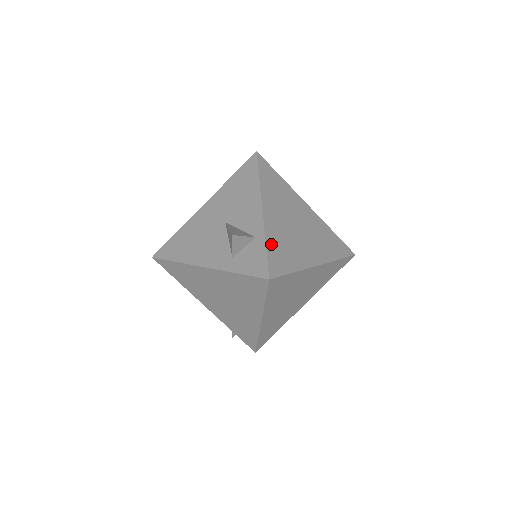
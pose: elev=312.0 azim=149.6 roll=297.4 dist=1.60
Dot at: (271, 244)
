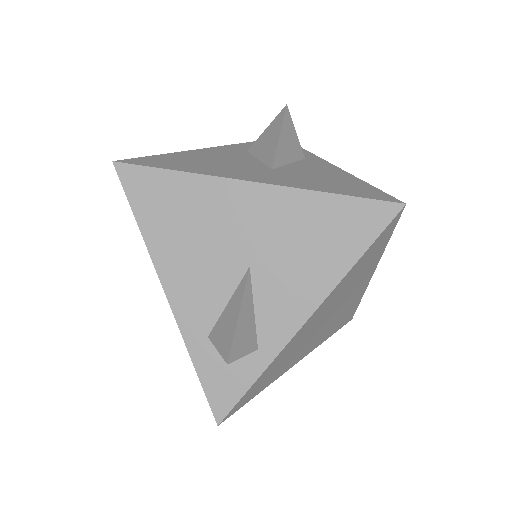
Dot at: (266, 373)
